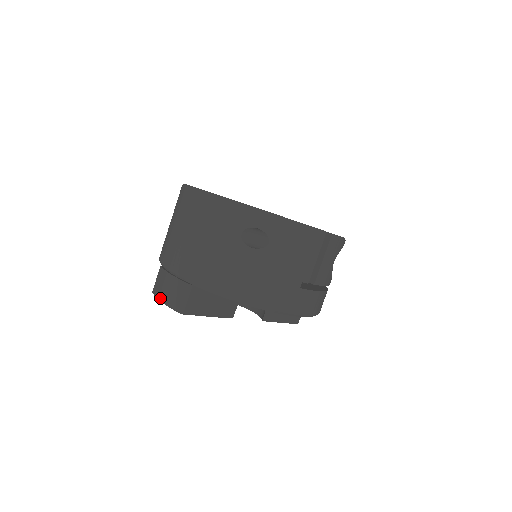
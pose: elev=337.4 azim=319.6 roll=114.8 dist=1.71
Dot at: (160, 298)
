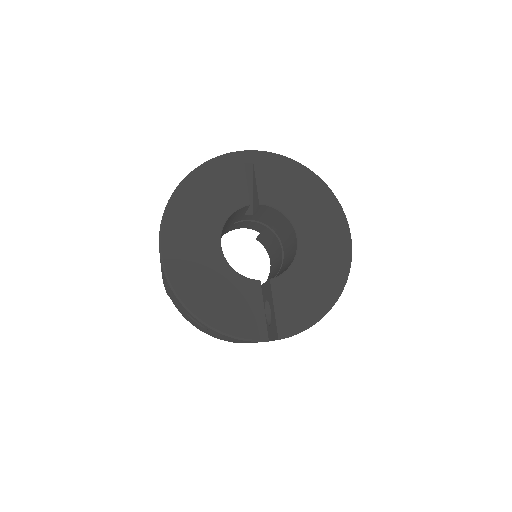
Dot at: occluded
